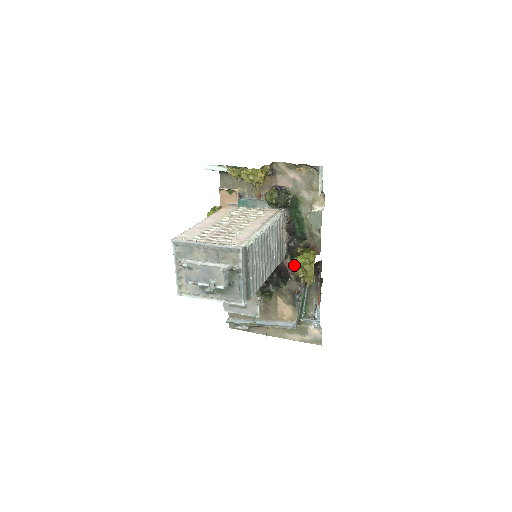
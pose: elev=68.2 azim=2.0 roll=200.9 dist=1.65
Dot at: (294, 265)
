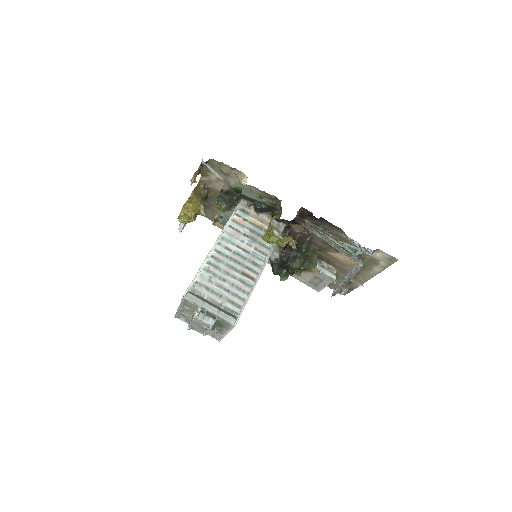
Dot at: occluded
